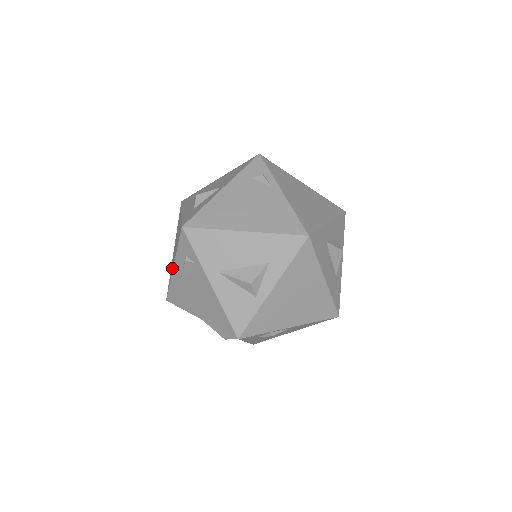
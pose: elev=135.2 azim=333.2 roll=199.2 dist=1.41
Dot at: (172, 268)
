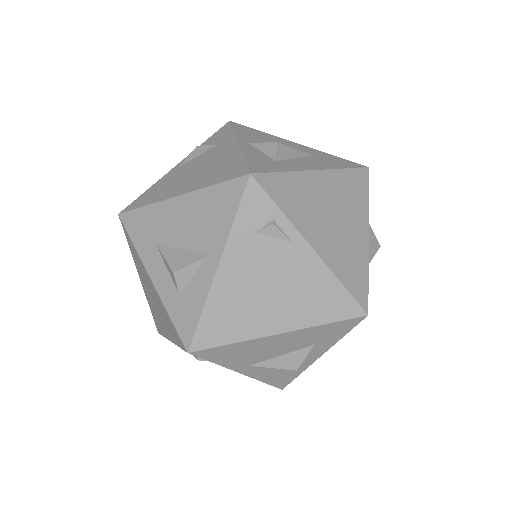
Dot at: (164, 332)
